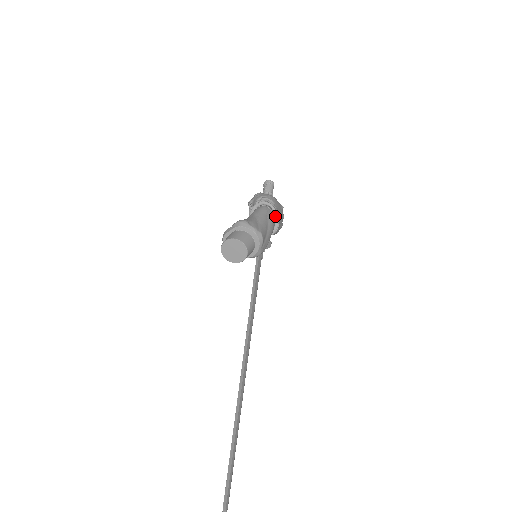
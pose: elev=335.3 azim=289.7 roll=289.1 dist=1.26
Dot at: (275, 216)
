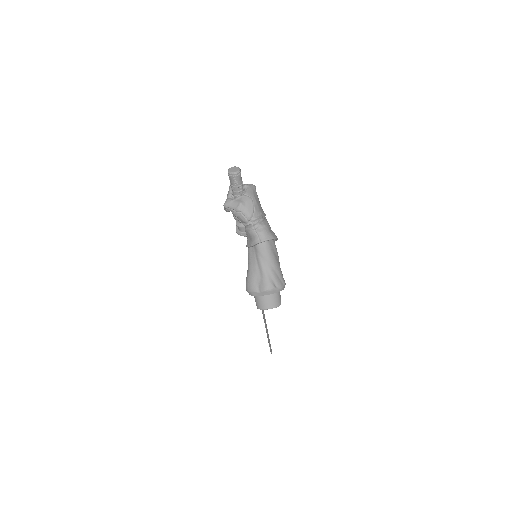
Dot at: (275, 240)
